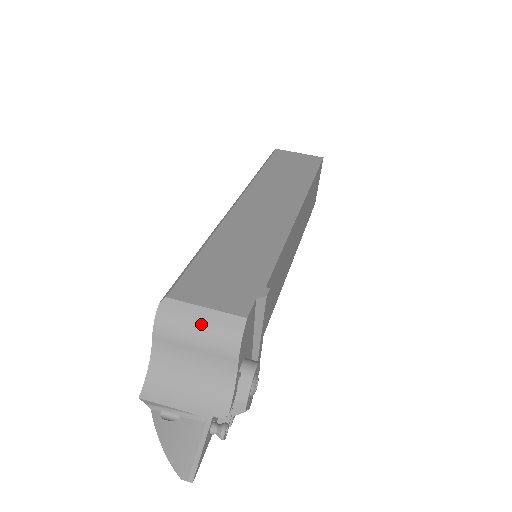
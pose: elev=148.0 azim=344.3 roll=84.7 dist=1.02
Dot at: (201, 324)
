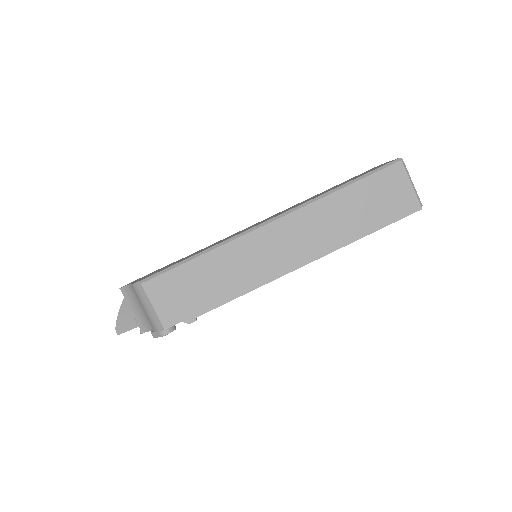
Dot at: (147, 309)
